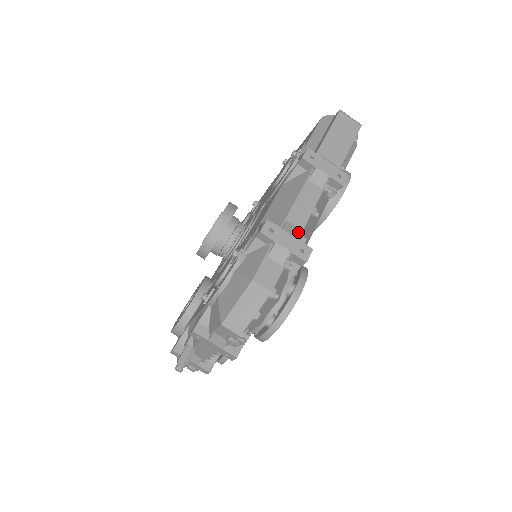
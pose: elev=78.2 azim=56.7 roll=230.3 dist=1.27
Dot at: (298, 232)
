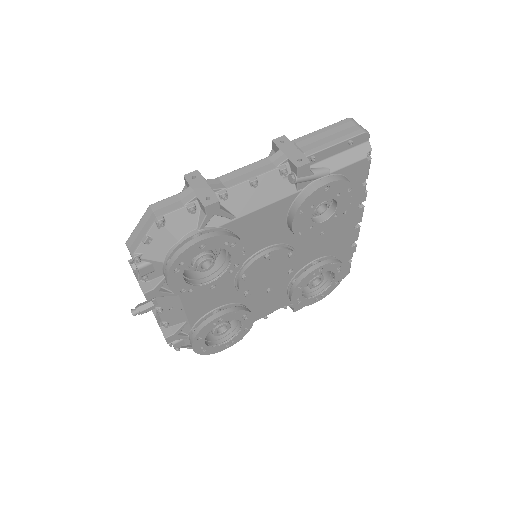
Dot at: (220, 187)
